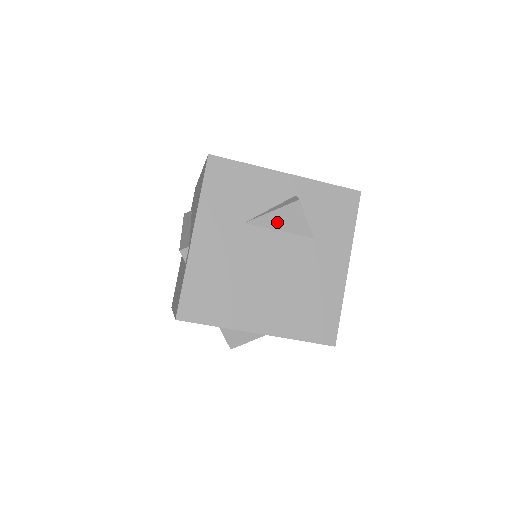
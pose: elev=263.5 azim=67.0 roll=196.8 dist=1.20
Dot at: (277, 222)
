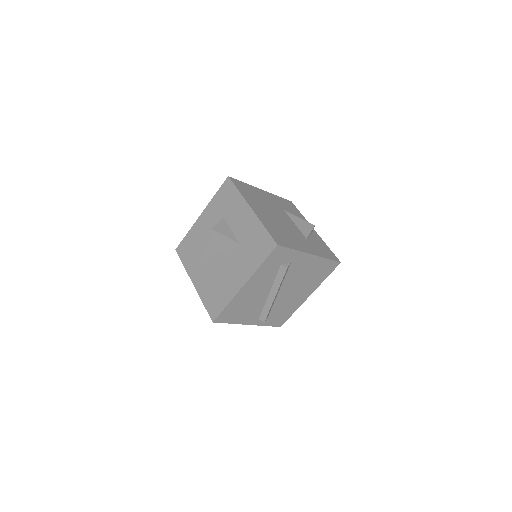
Dot at: (297, 222)
